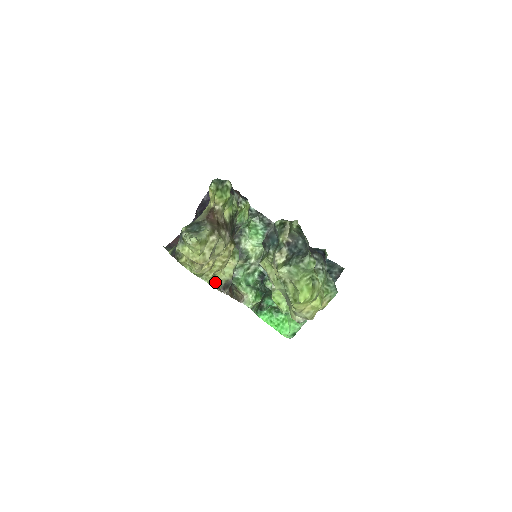
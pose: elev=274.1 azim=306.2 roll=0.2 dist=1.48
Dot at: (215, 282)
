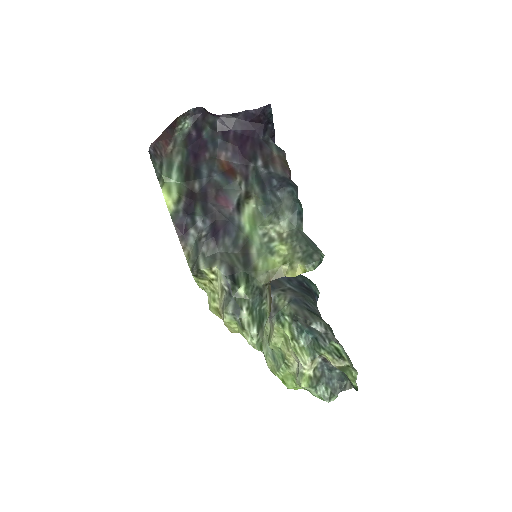
Dot at: occluded
